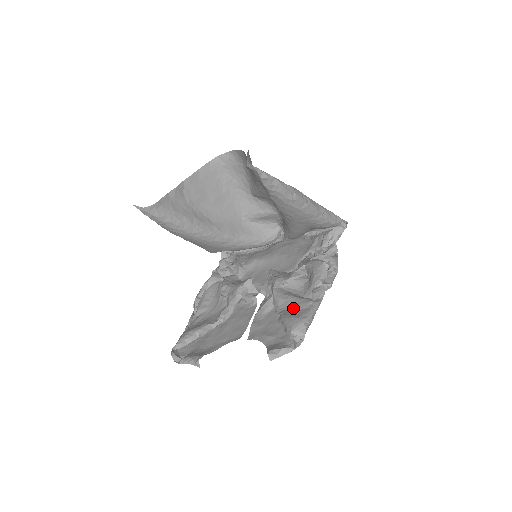
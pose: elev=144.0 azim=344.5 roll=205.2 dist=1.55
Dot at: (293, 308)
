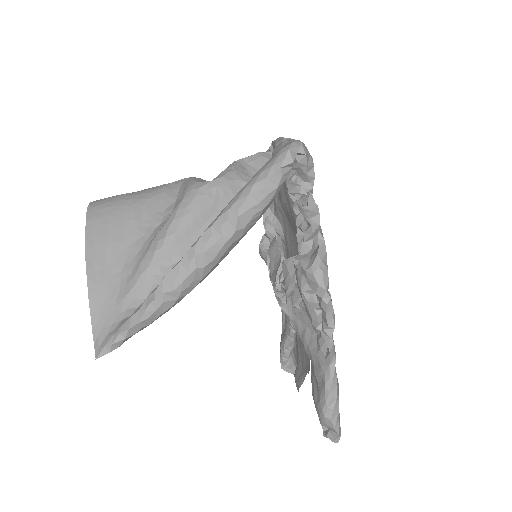
Dot at: (313, 372)
